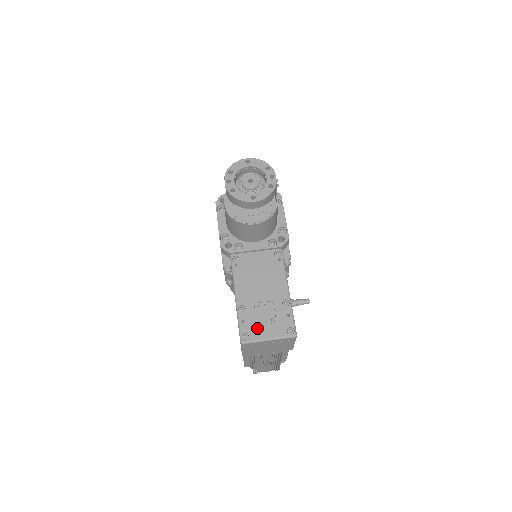
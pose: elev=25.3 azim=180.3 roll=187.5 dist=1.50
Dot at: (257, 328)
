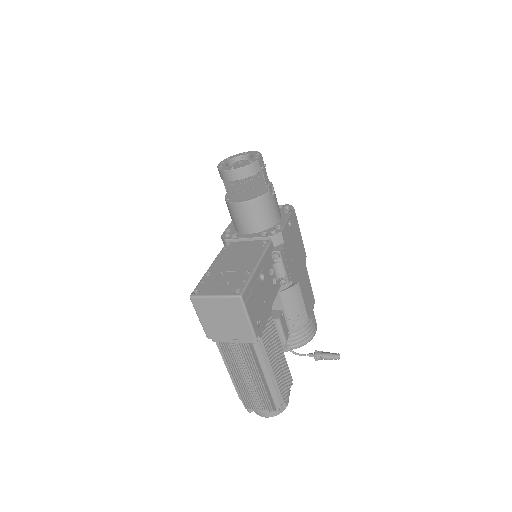
Dot at: (210, 287)
